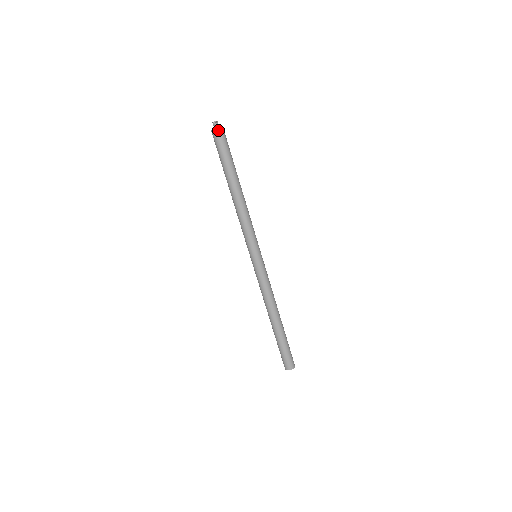
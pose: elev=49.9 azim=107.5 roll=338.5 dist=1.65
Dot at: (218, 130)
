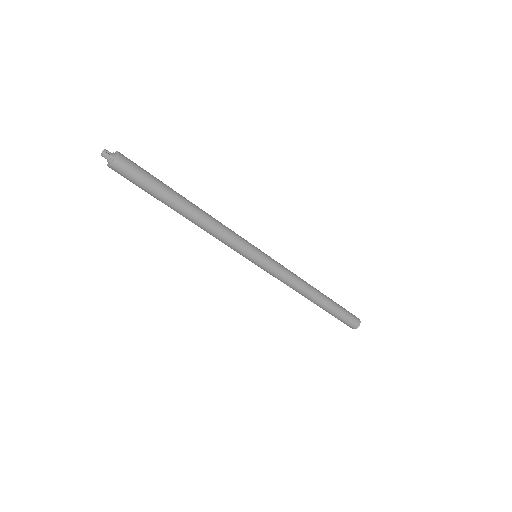
Dot at: (115, 161)
